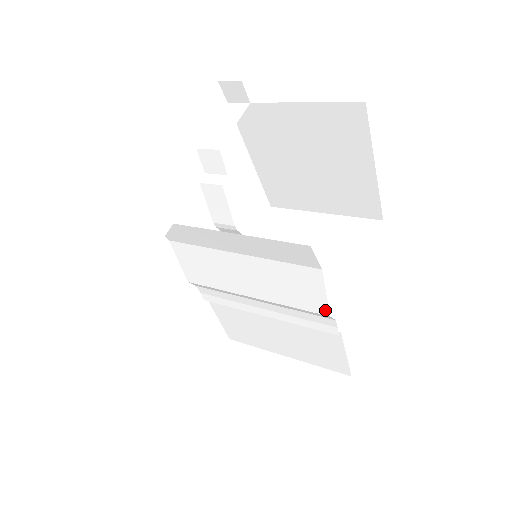
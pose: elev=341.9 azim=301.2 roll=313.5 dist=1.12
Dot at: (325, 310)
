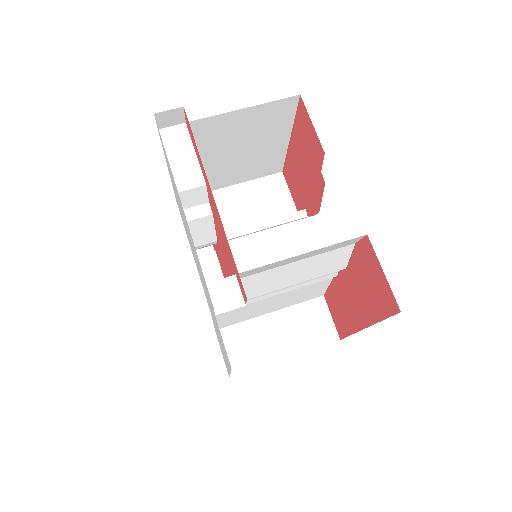
Dot at: (344, 267)
